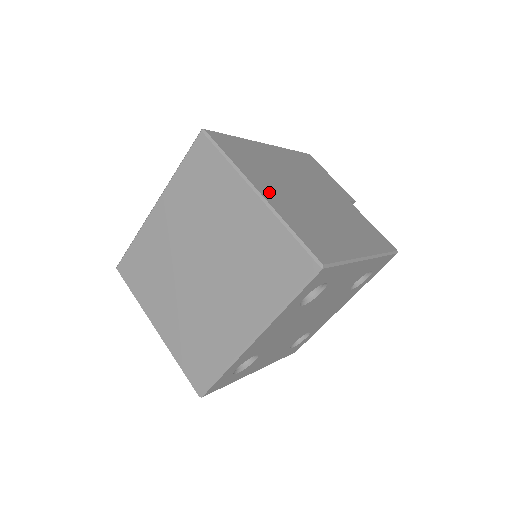
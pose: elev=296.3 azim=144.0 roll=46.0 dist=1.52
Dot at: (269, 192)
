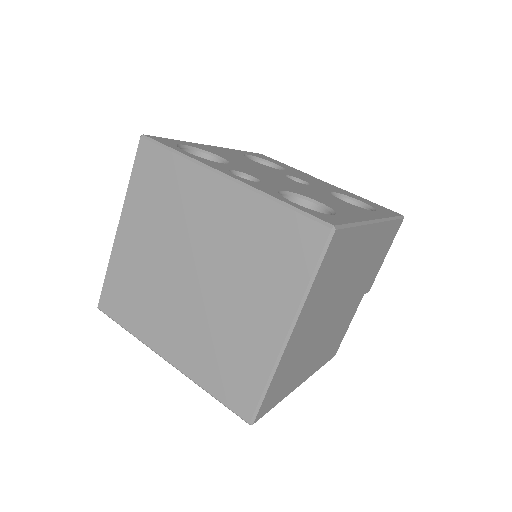
Dot at: (300, 330)
